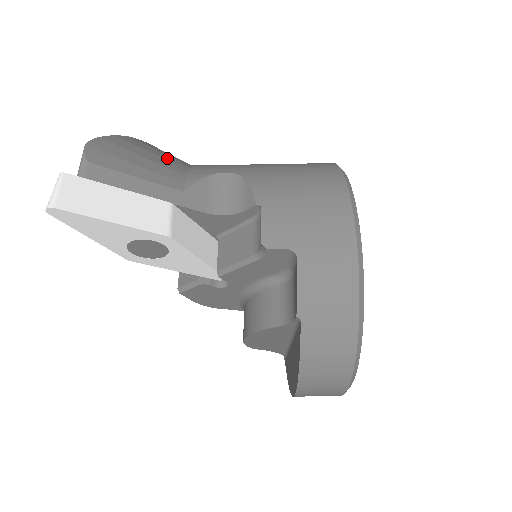
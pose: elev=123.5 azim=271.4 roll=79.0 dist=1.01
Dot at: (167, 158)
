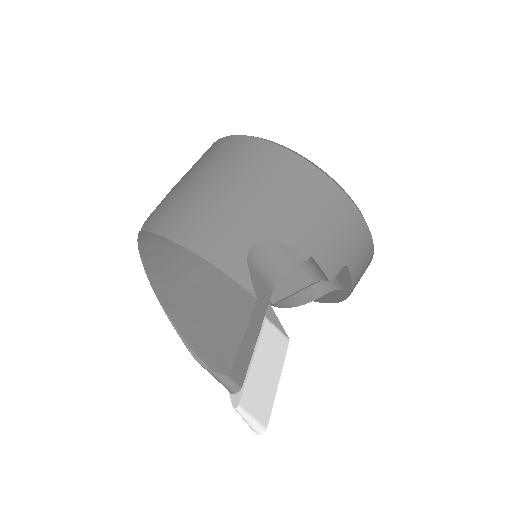
Dot at: (200, 279)
